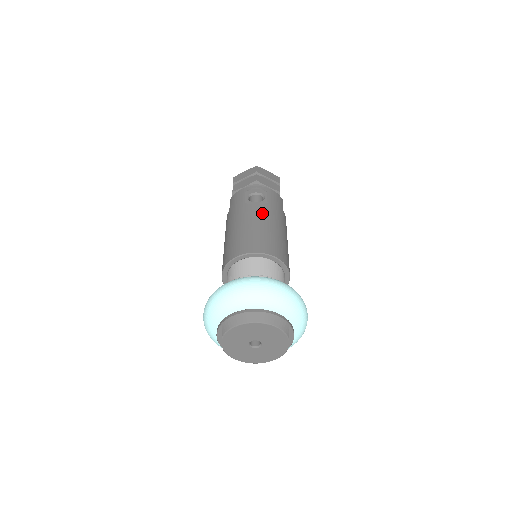
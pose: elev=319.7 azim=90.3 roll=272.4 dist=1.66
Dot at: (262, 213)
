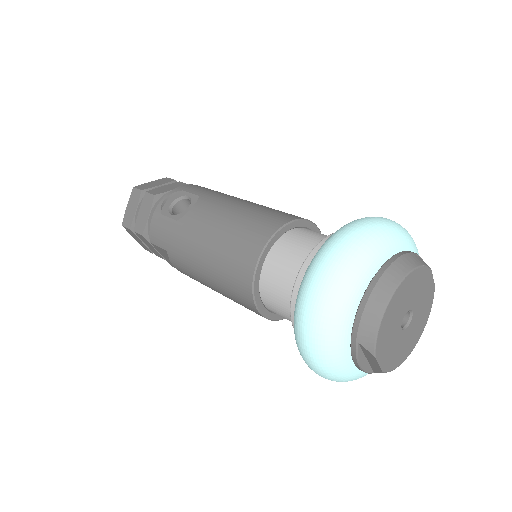
Dot at: (211, 207)
